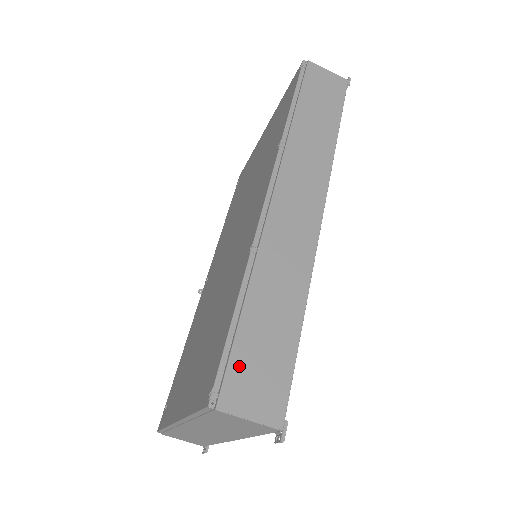
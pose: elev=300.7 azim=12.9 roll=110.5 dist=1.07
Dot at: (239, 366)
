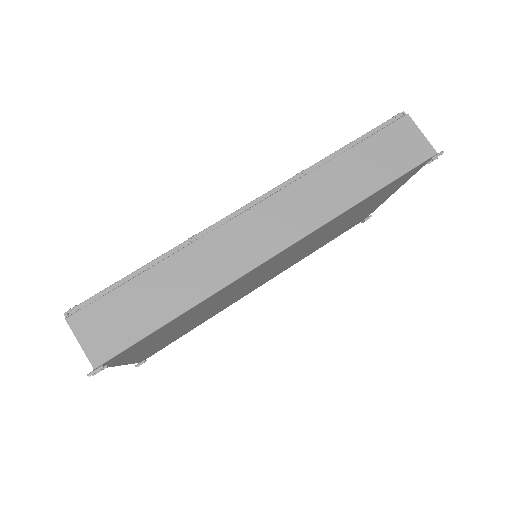
Dot at: (105, 306)
